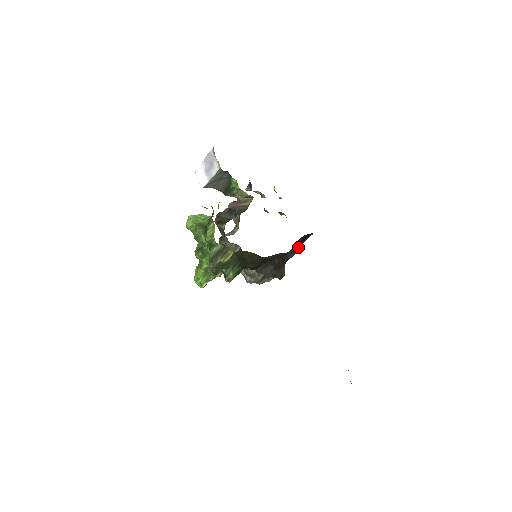
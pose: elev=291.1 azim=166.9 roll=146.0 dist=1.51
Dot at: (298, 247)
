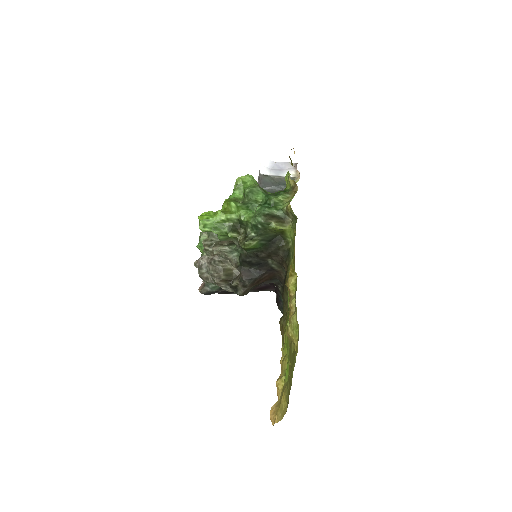
Dot at: occluded
